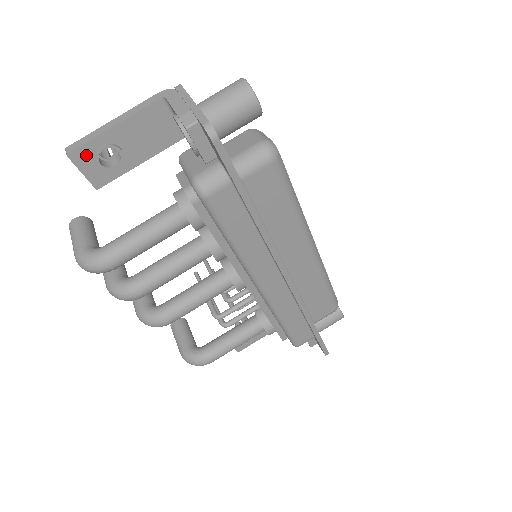
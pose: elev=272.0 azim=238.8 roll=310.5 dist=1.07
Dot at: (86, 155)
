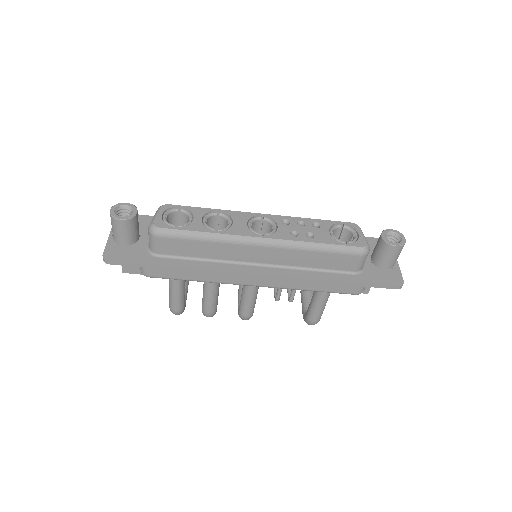
Dot at: (128, 268)
